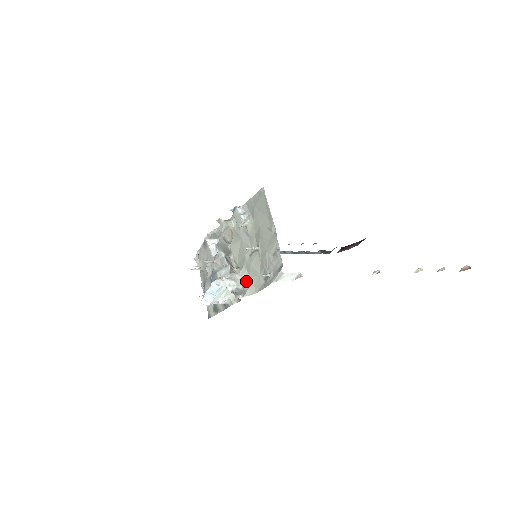
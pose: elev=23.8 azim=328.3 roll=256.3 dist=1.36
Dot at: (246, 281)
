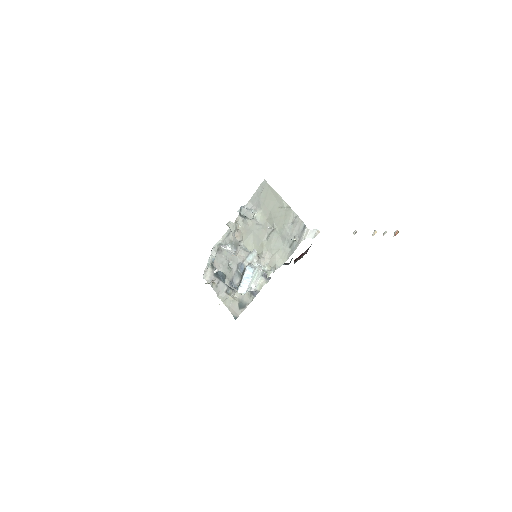
Dot at: (271, 259)
